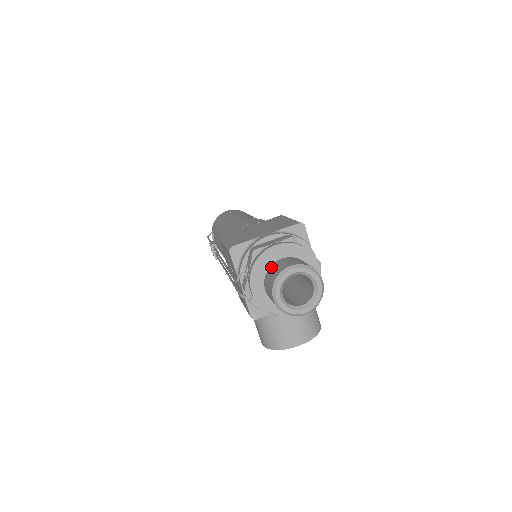
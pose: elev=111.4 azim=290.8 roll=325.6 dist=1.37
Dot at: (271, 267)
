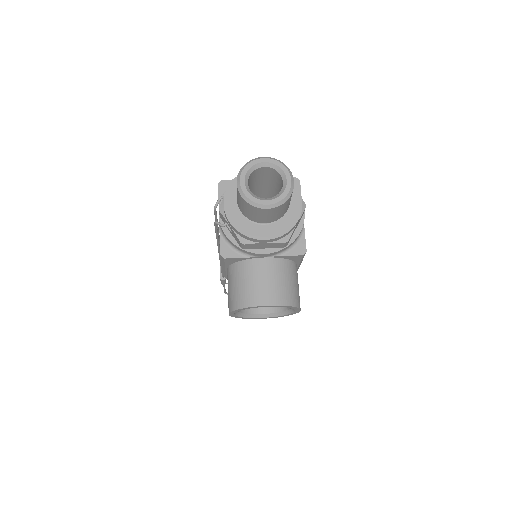
Dot at: occluded
